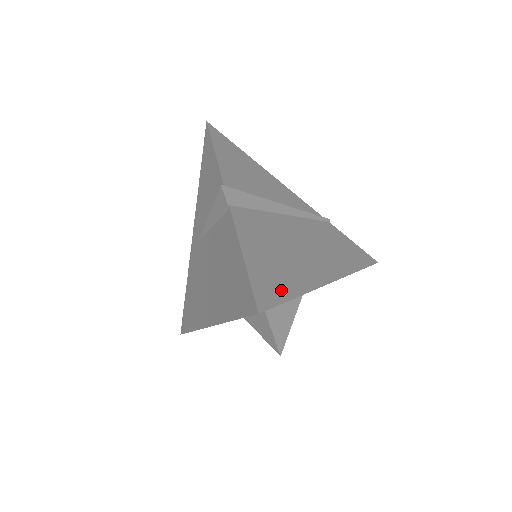
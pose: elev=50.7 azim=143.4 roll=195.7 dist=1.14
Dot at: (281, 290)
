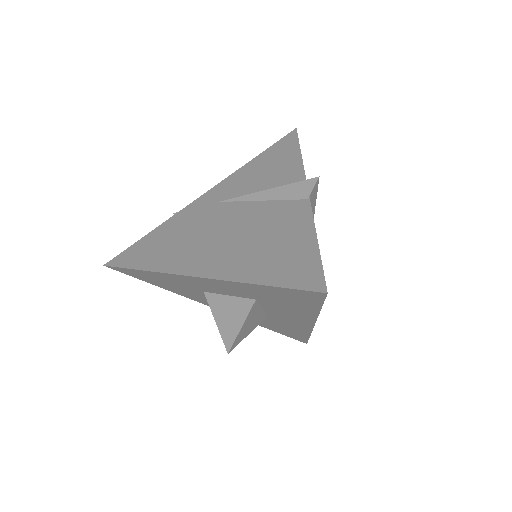
Dot at: occluded
